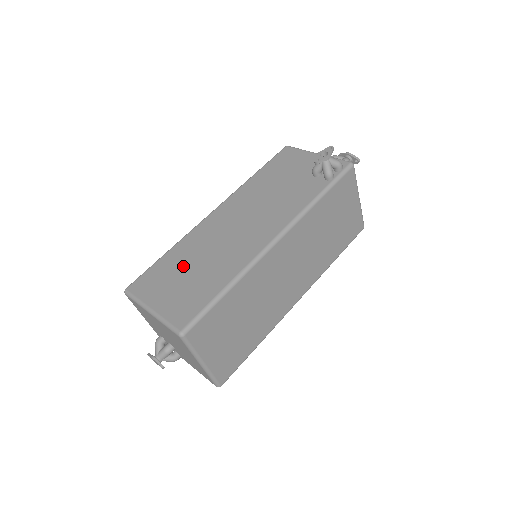
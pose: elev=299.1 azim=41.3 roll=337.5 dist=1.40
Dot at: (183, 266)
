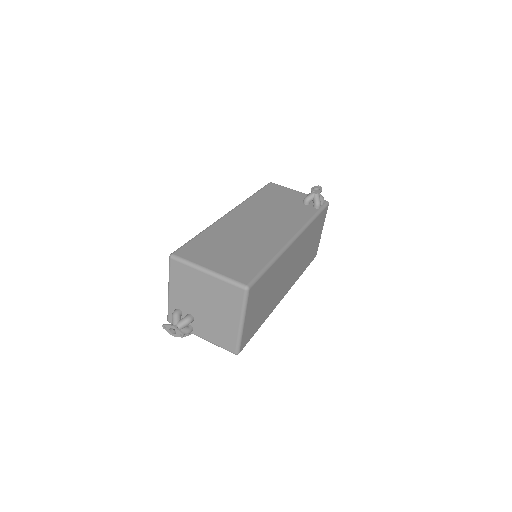
Dot at: (223, 244)
